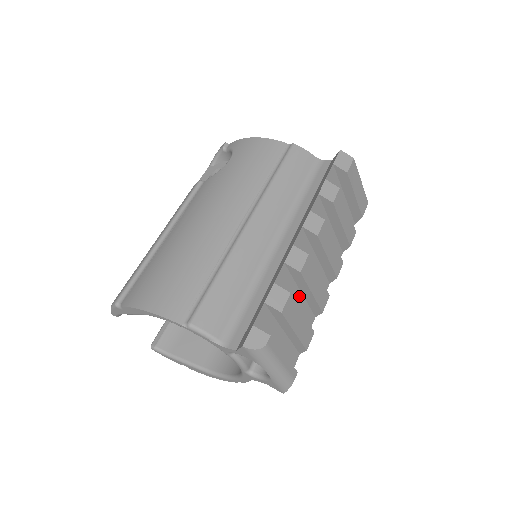
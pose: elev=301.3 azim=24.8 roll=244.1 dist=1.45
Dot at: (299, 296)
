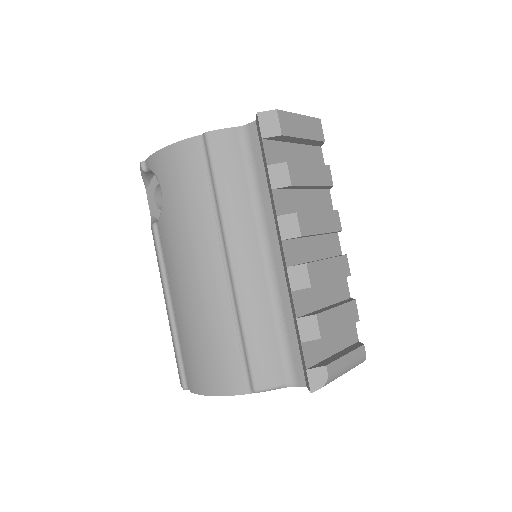
Dot at: (322, 288)
